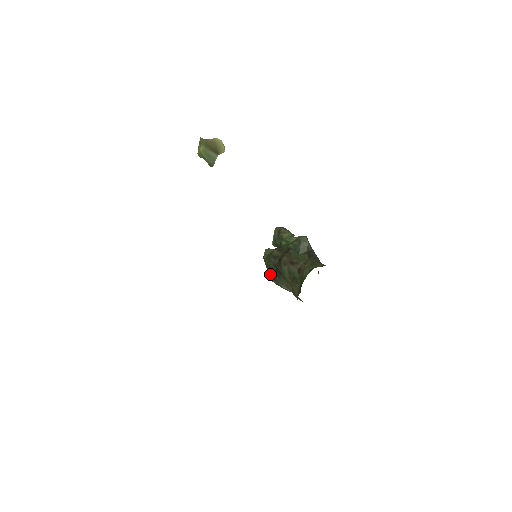
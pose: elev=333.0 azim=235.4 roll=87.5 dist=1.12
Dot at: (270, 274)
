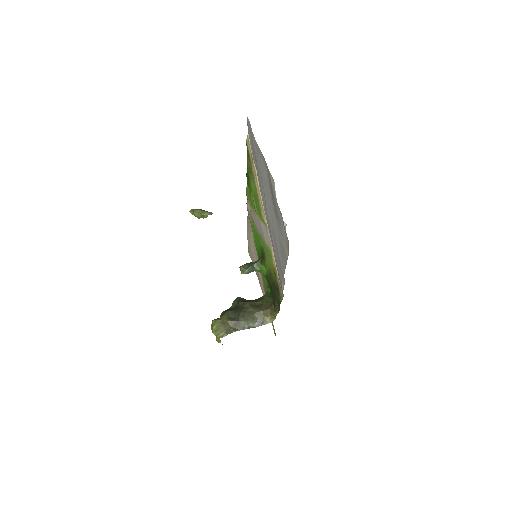
Dot at: (230, 327)
